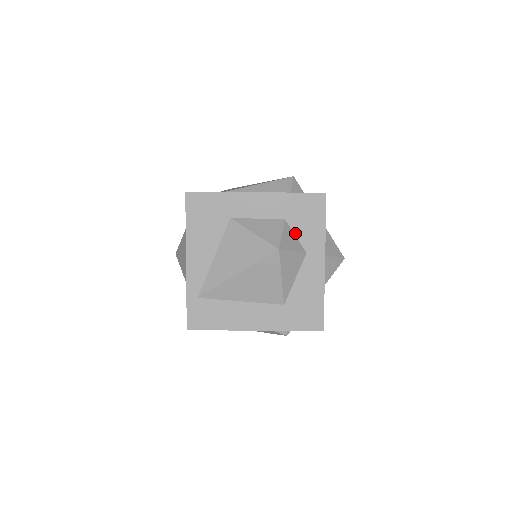
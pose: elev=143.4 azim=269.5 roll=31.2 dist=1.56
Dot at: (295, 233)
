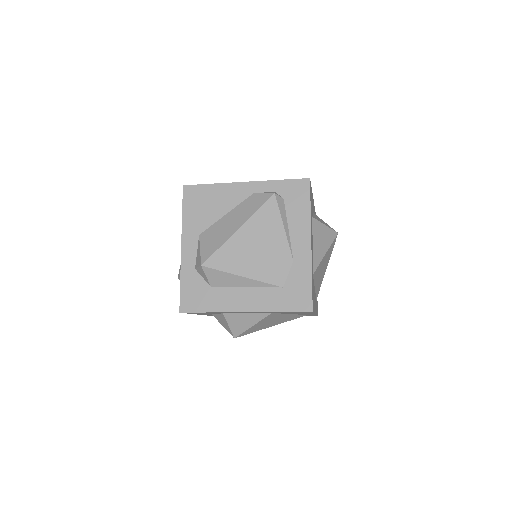
Dot at: occluded
